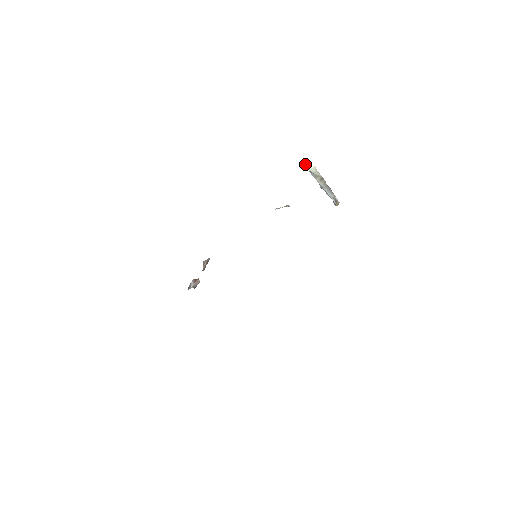
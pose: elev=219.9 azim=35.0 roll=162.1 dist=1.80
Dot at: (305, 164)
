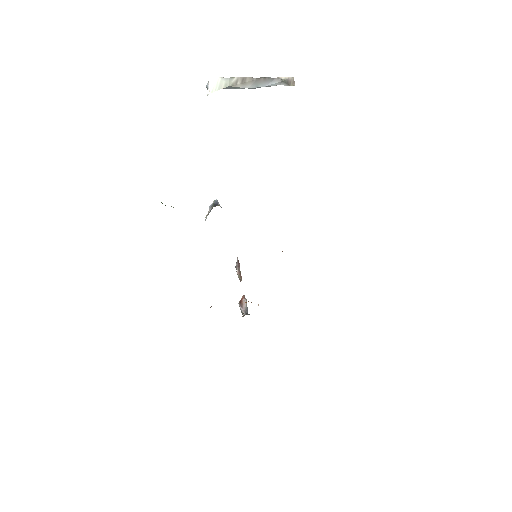
Dot at: (207, 89)
